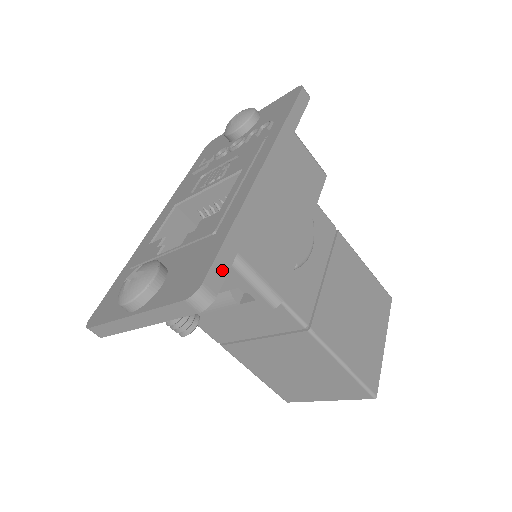
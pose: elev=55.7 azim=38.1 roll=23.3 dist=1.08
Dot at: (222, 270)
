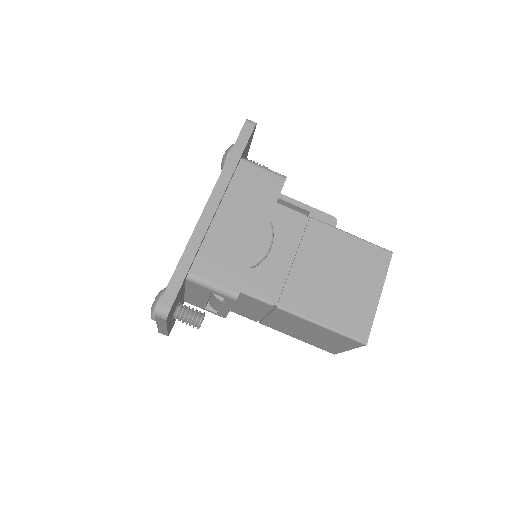
Dot at: (173, 292)
